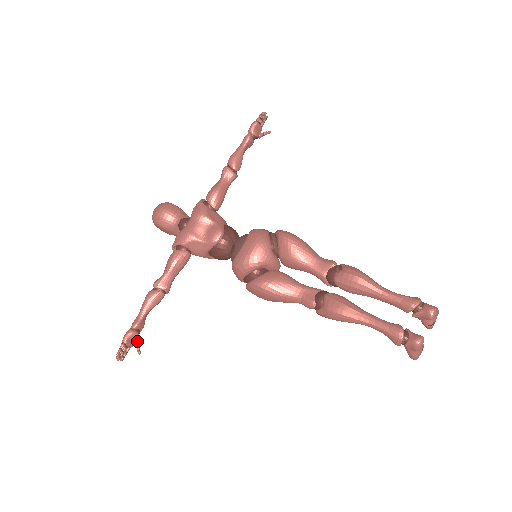
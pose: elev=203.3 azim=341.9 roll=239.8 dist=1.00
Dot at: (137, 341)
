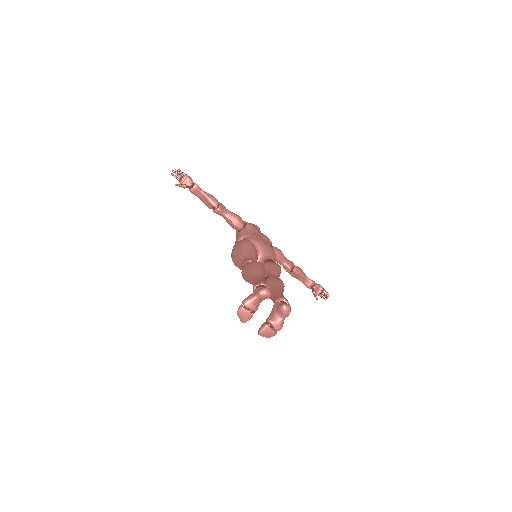
Dot at: (185, 185)
